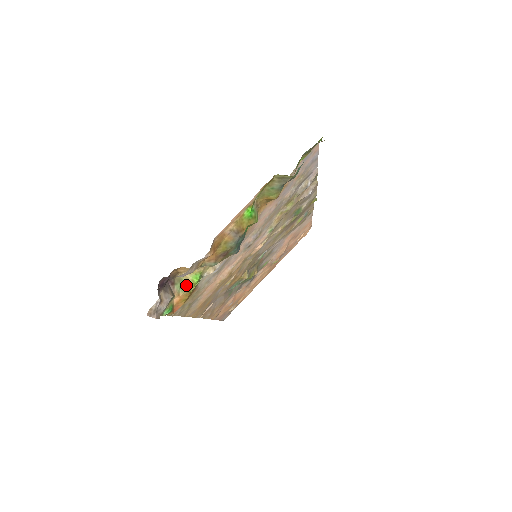
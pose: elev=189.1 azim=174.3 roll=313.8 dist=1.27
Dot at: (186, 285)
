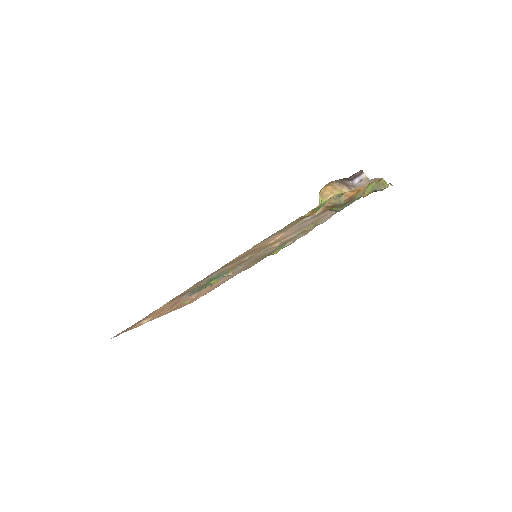
Dot at: occluded
